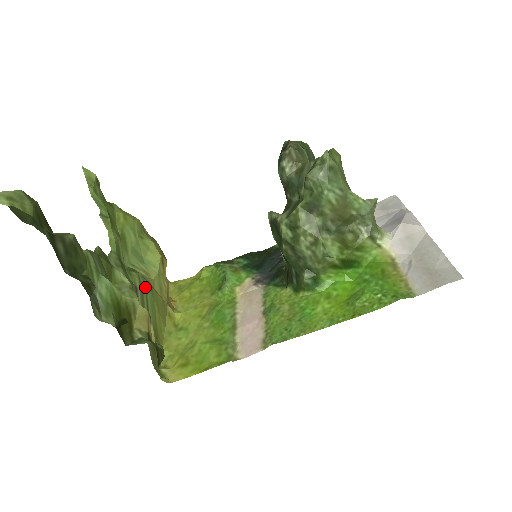
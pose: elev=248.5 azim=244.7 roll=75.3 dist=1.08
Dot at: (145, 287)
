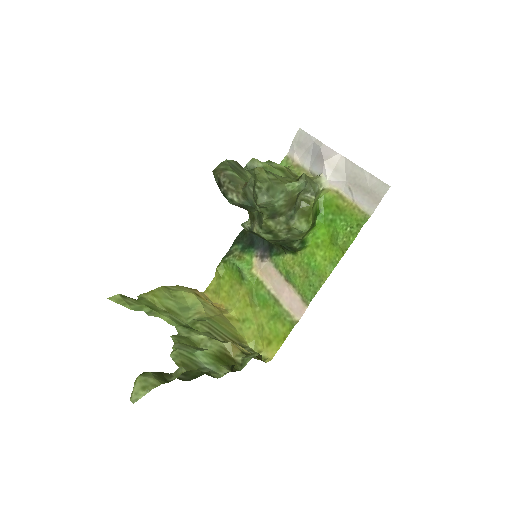
Dot at: (209, 325)
